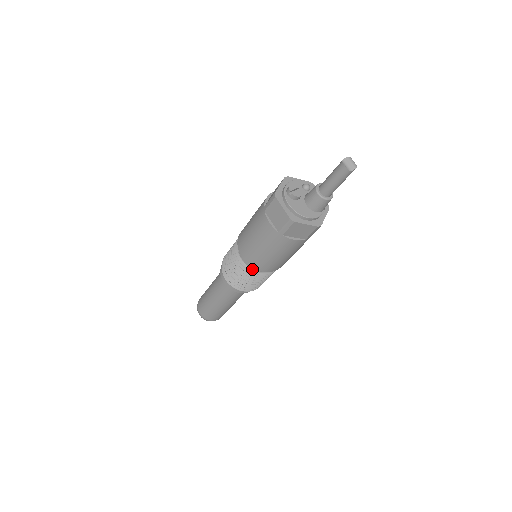
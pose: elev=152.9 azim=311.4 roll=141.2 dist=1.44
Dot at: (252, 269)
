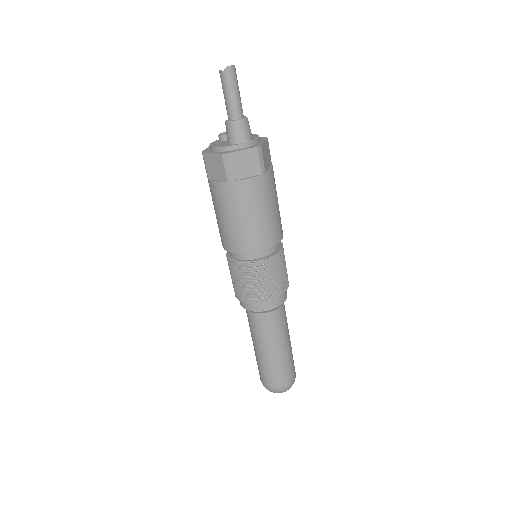
Dot at: (230, 256)
